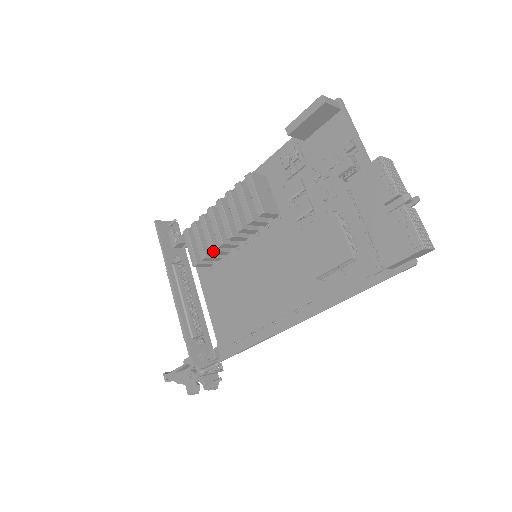
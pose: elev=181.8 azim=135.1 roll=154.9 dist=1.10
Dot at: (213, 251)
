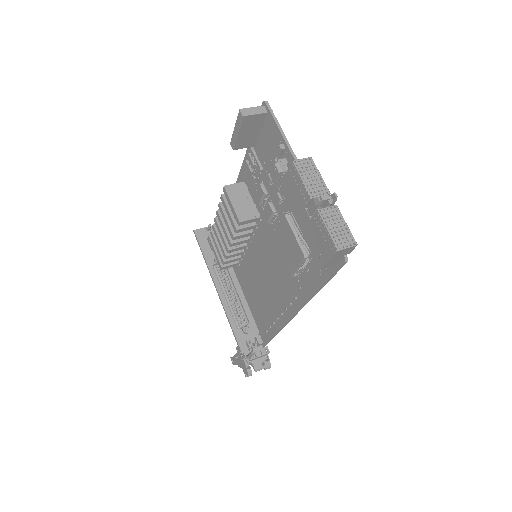
Dot at: (226, 256)
